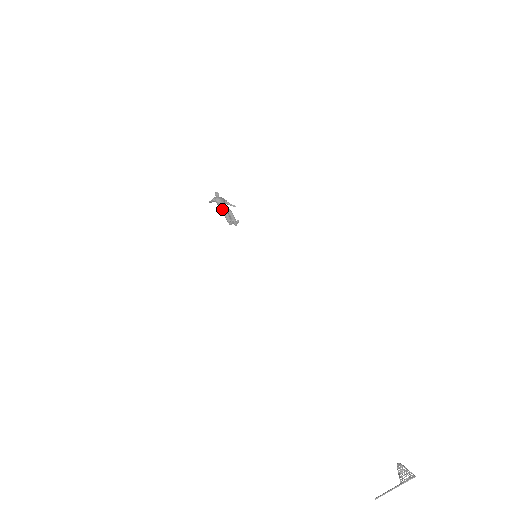
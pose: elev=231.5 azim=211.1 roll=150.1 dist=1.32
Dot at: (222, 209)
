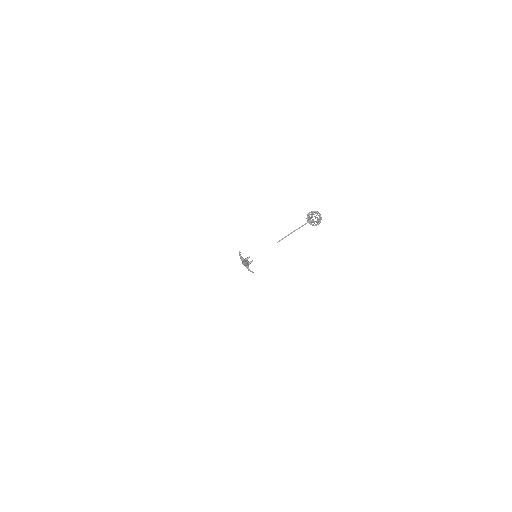
Dot at: occluded
